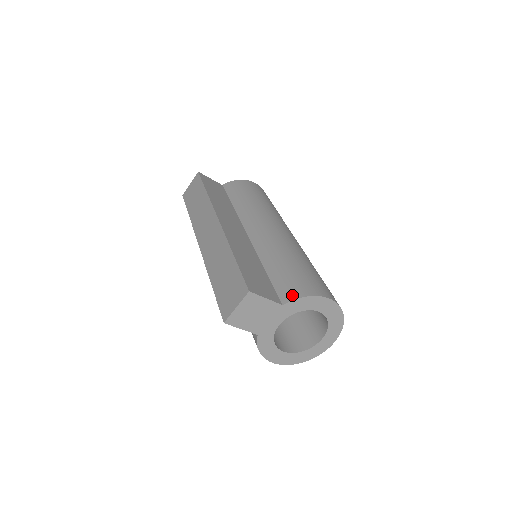
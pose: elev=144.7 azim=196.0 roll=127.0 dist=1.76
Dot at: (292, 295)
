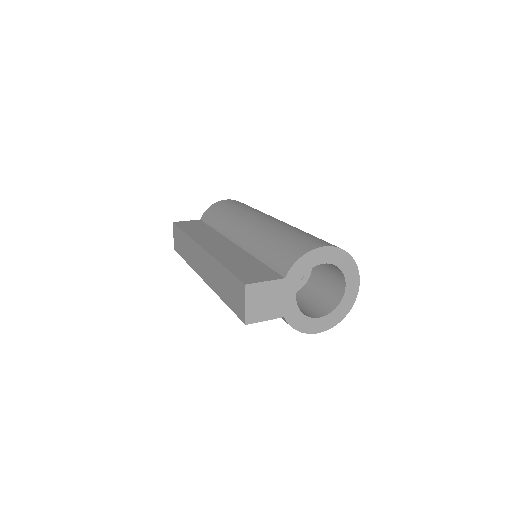
Dot at: (288, 265)
